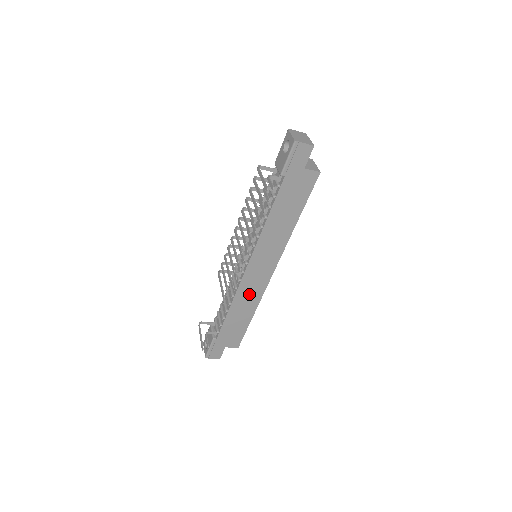
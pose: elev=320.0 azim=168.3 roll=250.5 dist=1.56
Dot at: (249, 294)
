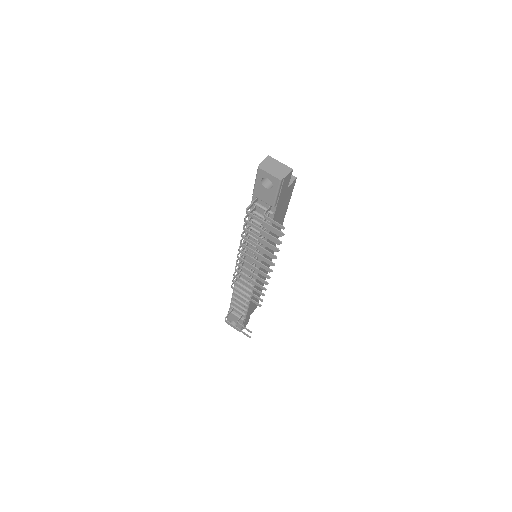
Dot at: occluded
